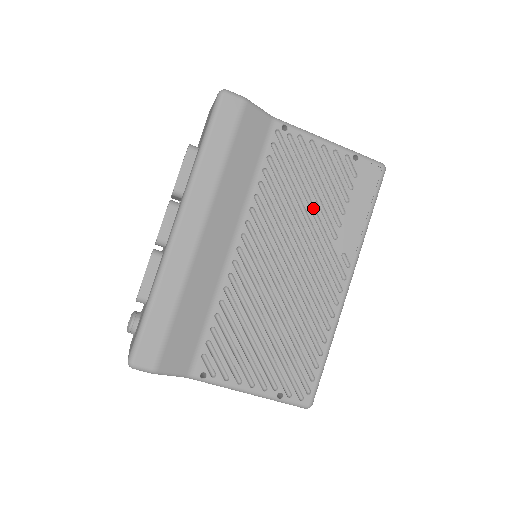
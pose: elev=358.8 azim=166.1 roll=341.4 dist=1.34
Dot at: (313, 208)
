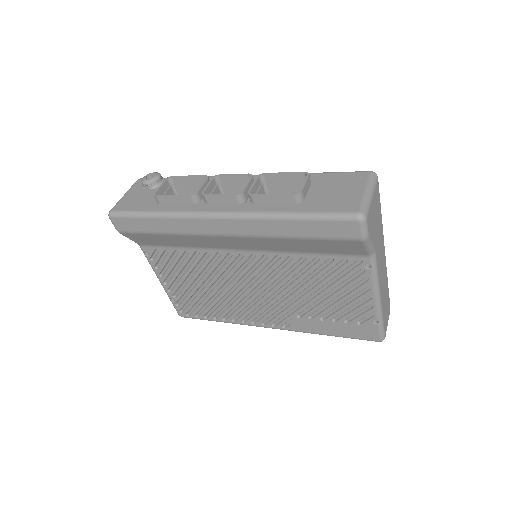
Dot at: (312, 298)
